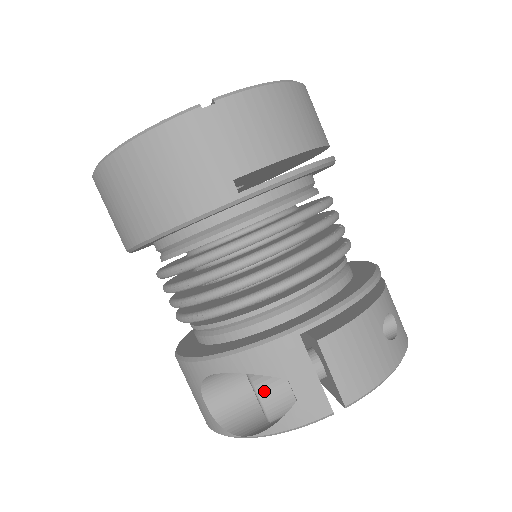
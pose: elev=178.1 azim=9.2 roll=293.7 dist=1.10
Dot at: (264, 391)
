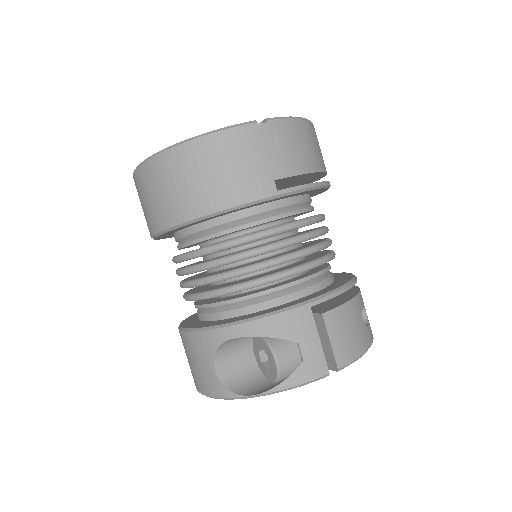
Dot at: (279, 351)
